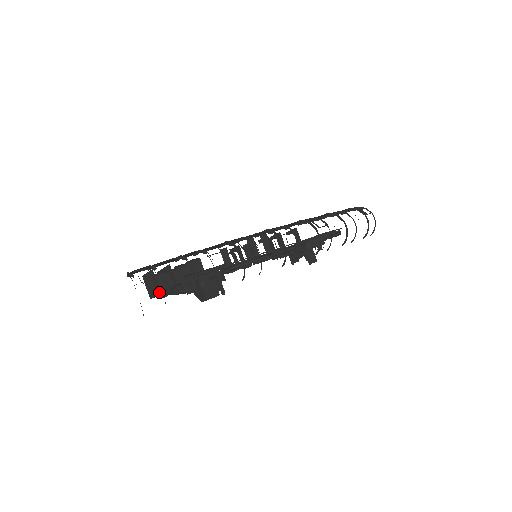
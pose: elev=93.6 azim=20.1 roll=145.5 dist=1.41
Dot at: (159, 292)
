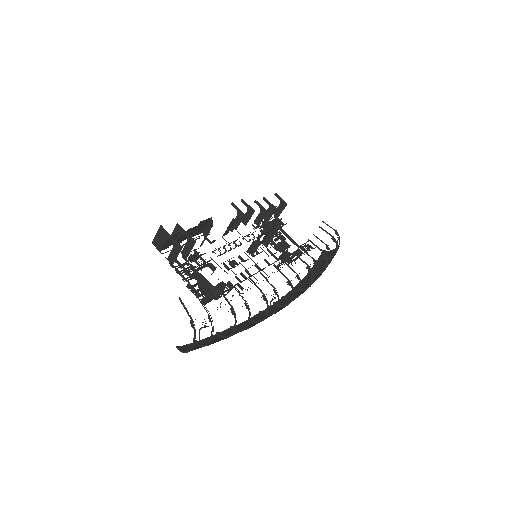
Dot at: (171, 262)
